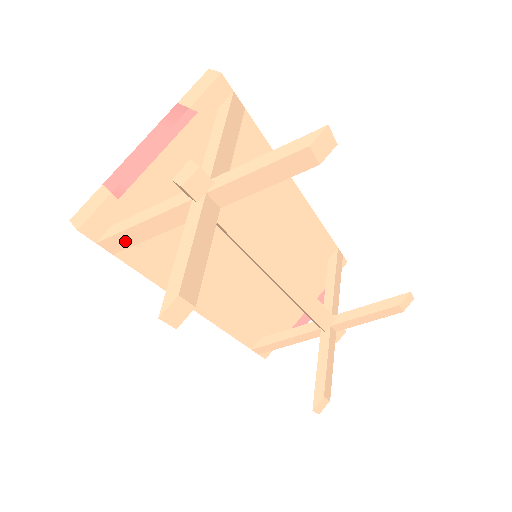
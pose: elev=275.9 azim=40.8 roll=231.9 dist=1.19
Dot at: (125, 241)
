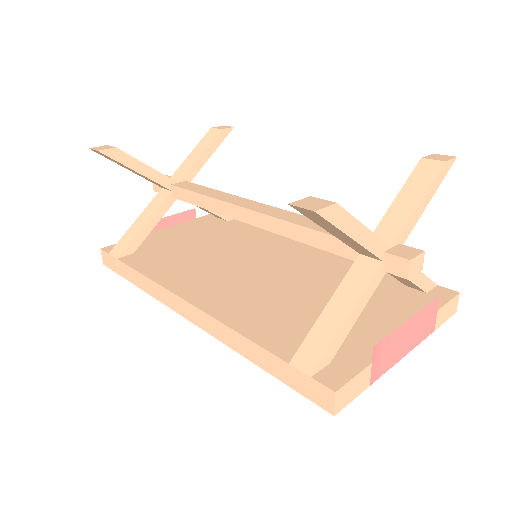
Dot at: (126, 242)
